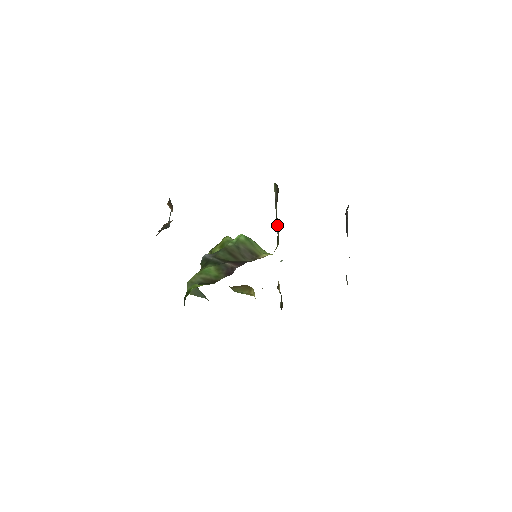
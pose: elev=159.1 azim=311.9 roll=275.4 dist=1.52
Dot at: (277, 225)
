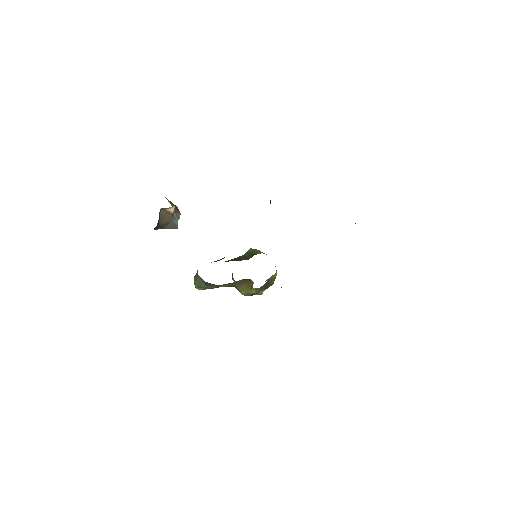
Dot at: occluded
